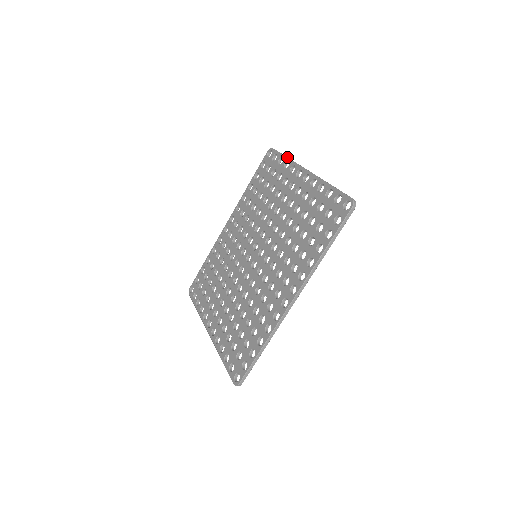
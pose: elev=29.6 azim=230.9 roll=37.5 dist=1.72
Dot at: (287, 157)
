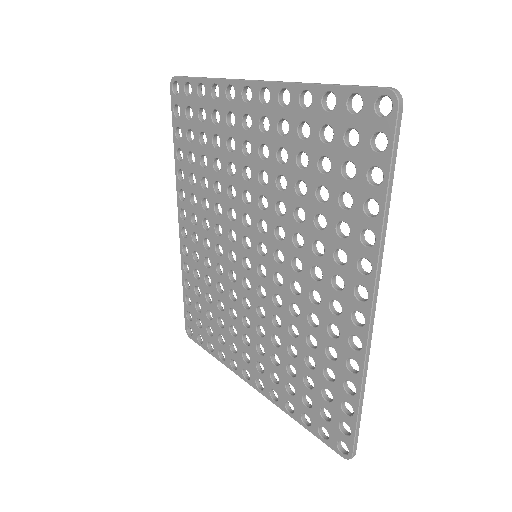
Dot at: (208, 78)
